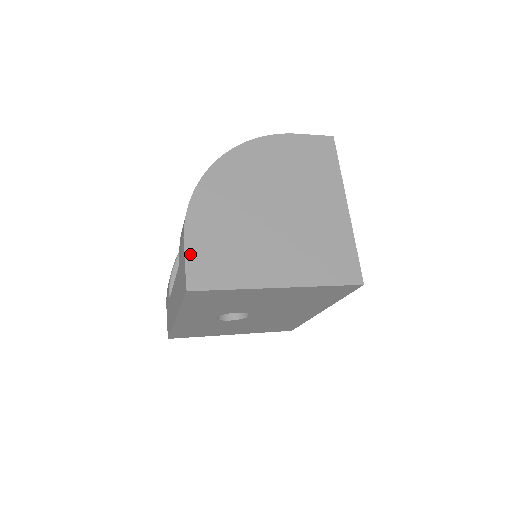
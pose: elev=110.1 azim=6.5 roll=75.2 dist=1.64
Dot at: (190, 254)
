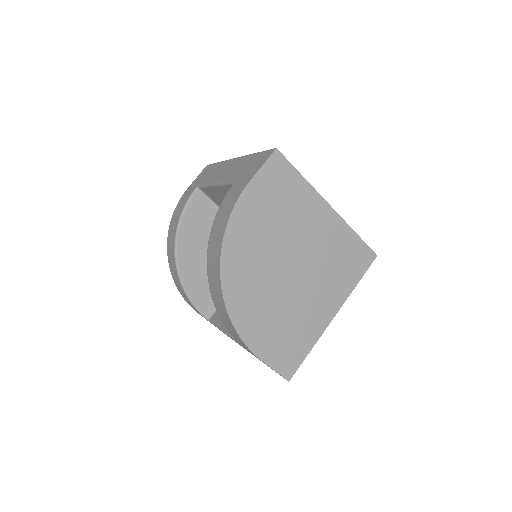
Dot at: (270, 361)
